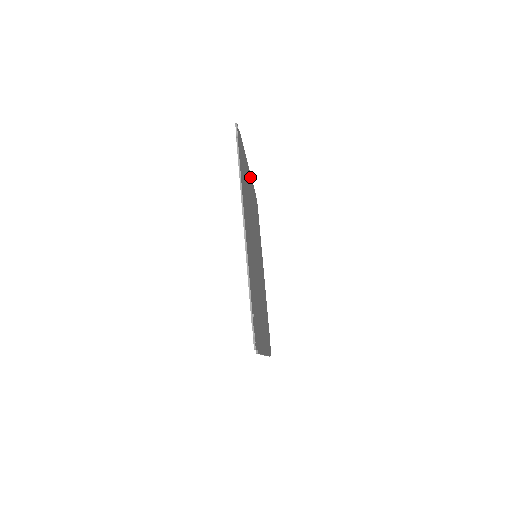
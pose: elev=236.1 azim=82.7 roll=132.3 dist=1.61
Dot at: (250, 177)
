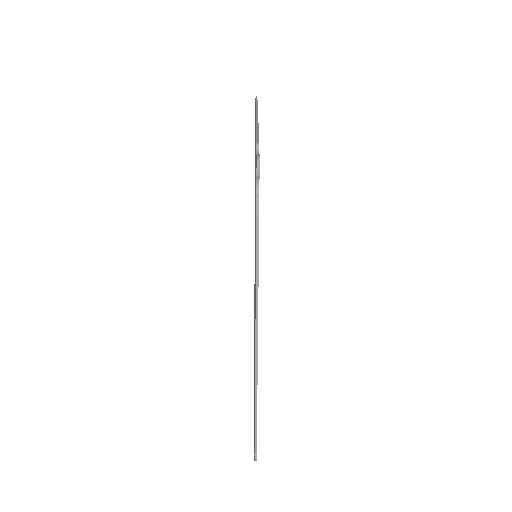
Dot at: occluded
